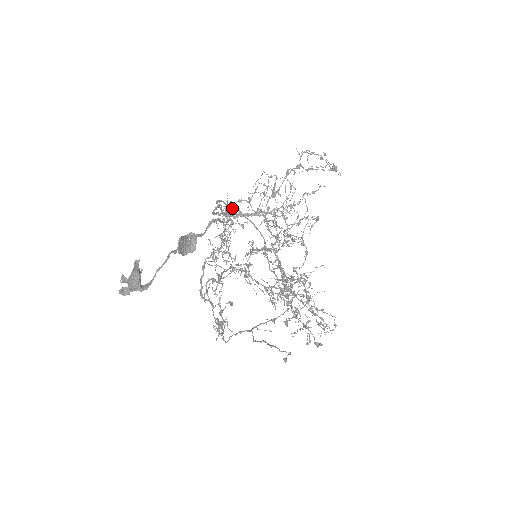
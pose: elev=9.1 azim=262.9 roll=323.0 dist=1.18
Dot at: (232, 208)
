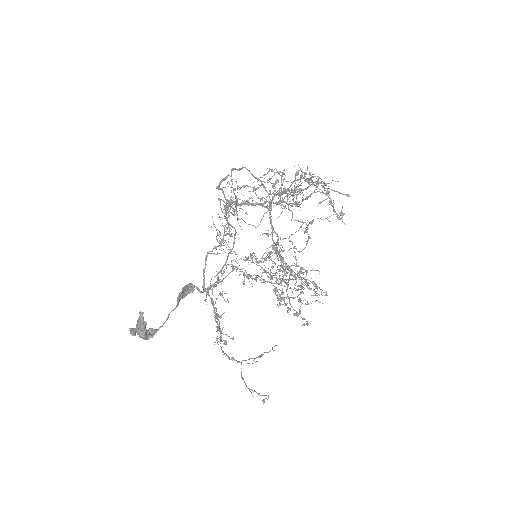
Dot at: (239, 170)
